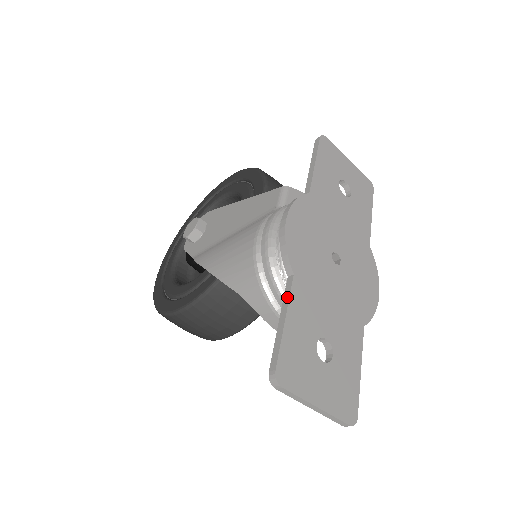
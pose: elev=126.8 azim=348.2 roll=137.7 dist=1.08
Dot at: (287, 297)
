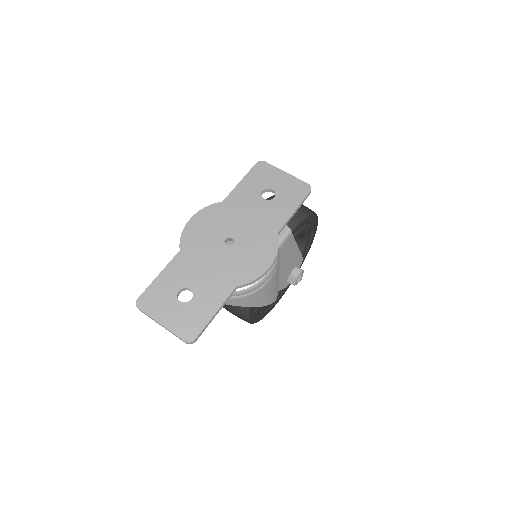
Dot at: (169, 263)
